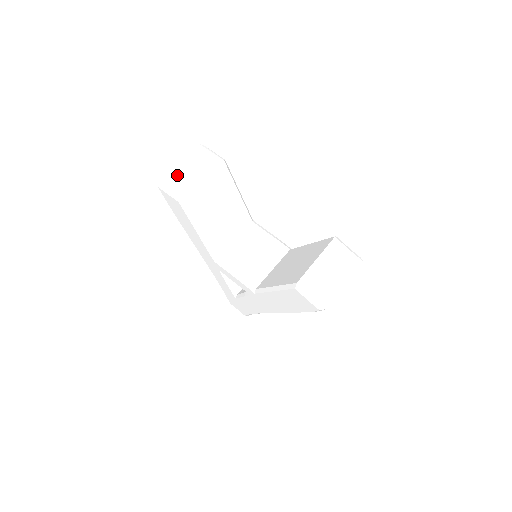
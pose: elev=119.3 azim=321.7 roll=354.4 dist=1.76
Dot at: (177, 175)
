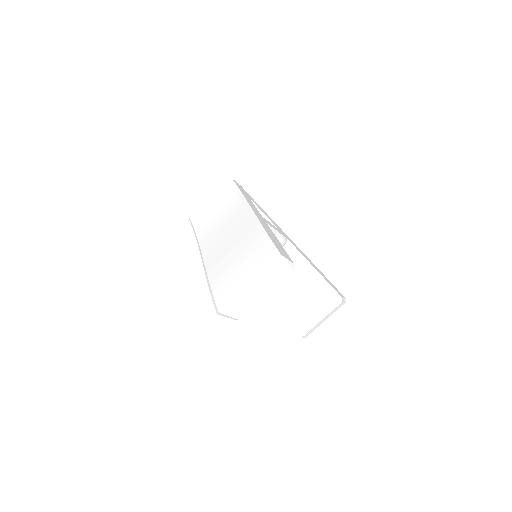
Dot at: (242, 300)
